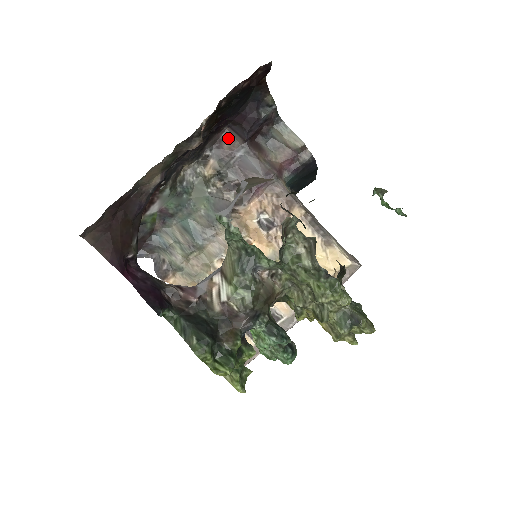
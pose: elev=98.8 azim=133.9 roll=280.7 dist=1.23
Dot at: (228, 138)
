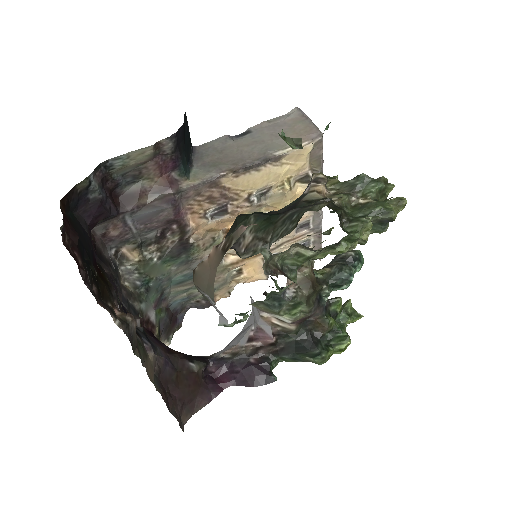
Dot at: (104, 229)
